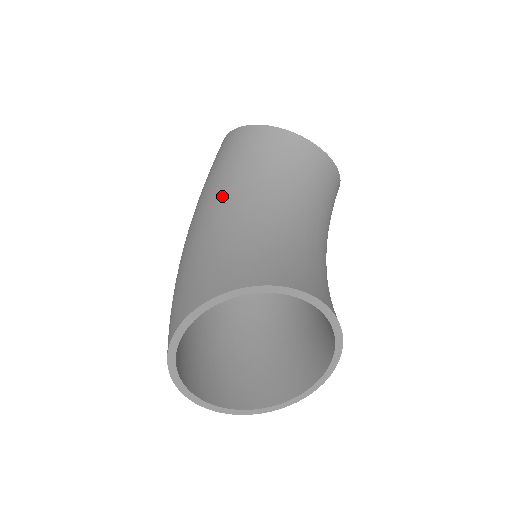
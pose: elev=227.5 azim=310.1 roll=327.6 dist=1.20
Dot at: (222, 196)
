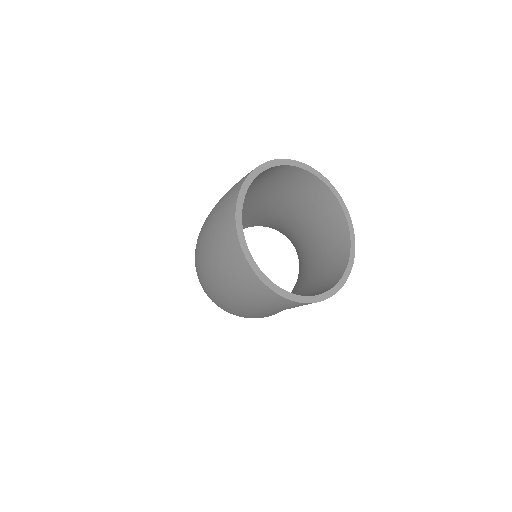
Dot at: occluded
